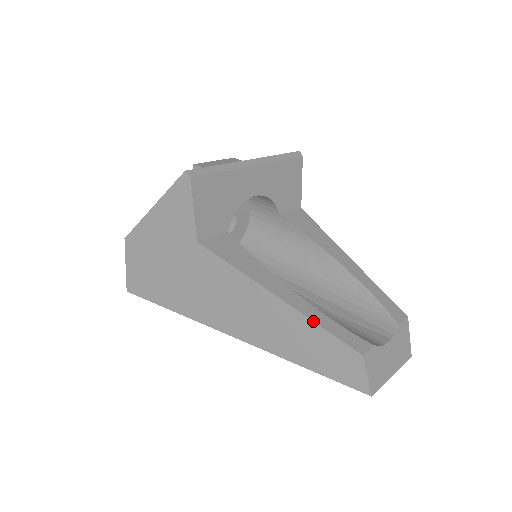
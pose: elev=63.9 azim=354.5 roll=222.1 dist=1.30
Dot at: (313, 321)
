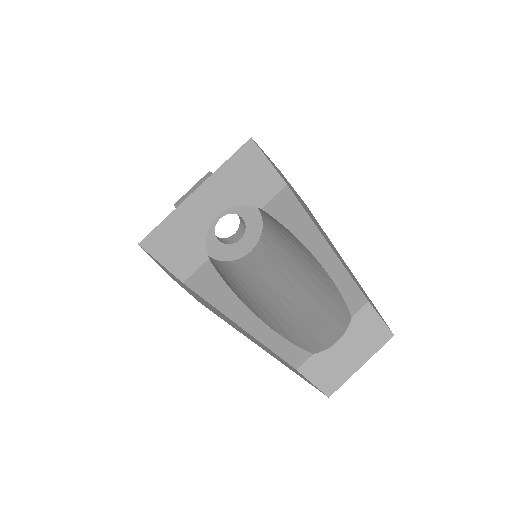
Dot at: (258, 341)
